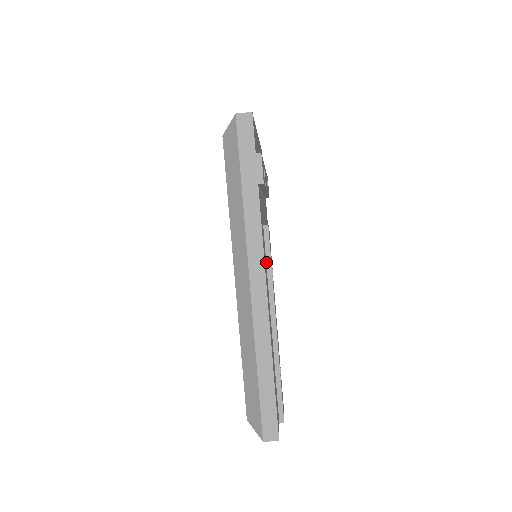
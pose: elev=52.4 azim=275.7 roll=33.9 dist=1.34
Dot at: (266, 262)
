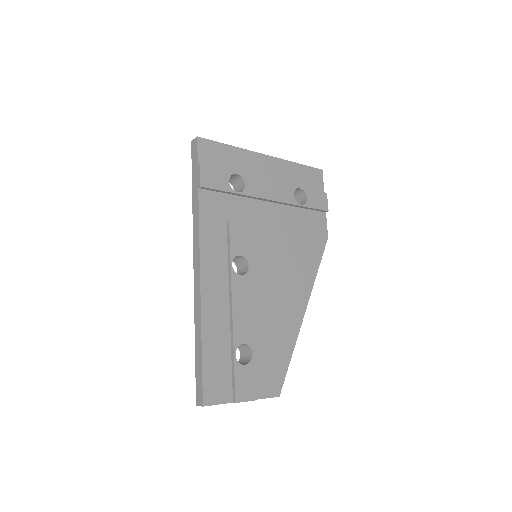
Dot at: (228, 254)
